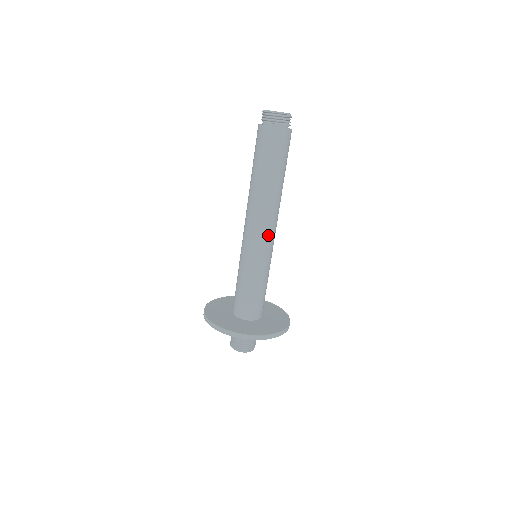
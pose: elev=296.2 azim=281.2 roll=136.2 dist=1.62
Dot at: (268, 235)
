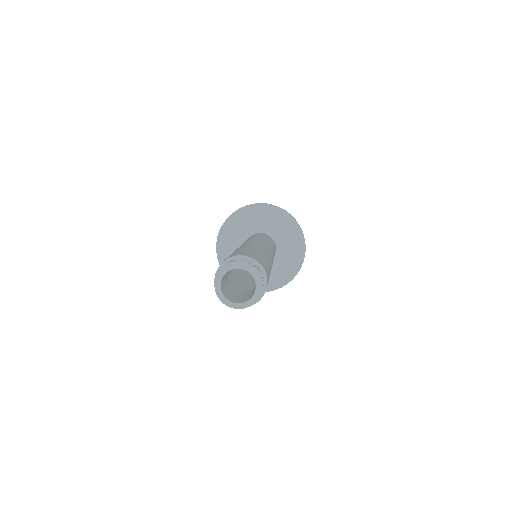
Dot at: occluded
